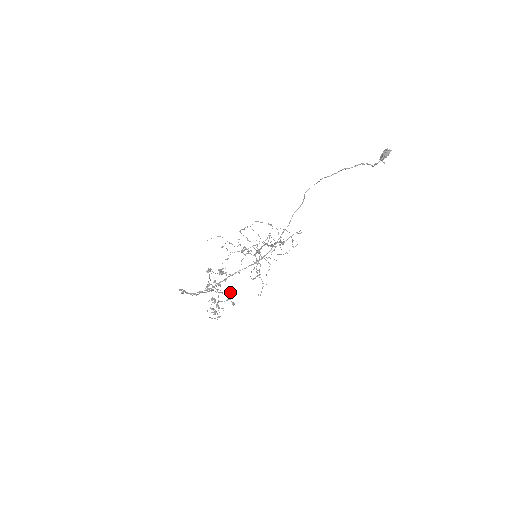
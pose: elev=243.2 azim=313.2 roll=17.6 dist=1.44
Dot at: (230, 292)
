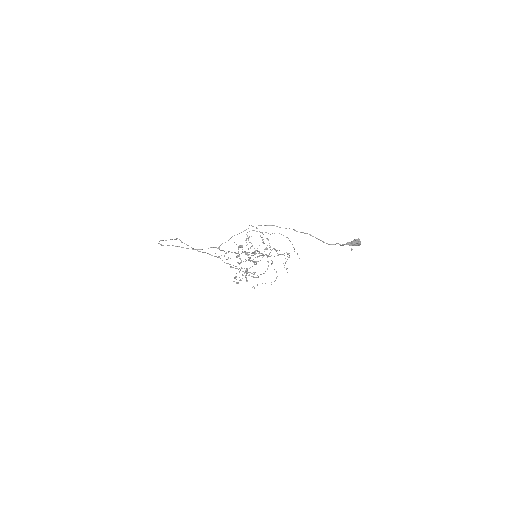
Dot at: (246, 271)
